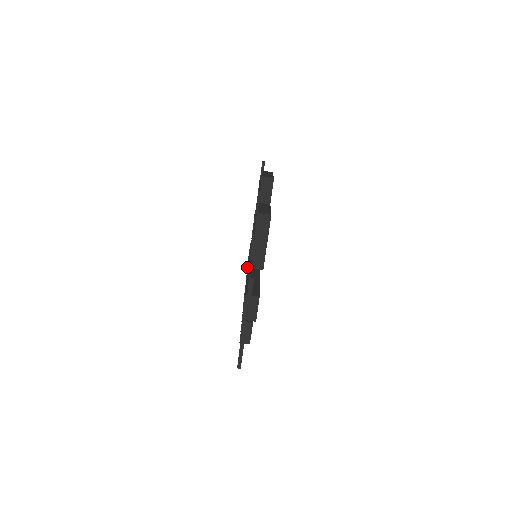
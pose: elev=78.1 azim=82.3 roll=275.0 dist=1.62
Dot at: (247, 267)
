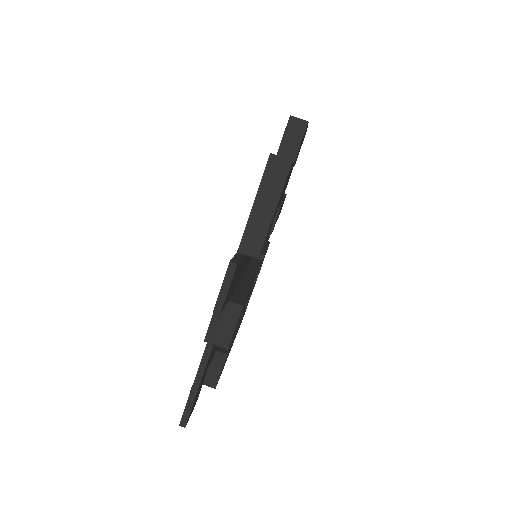
Dot at: occluded
